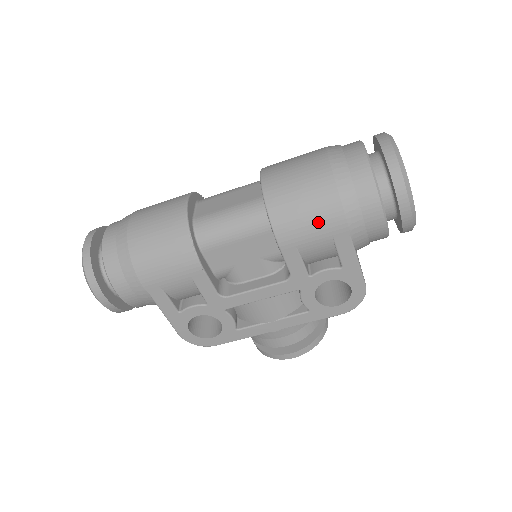
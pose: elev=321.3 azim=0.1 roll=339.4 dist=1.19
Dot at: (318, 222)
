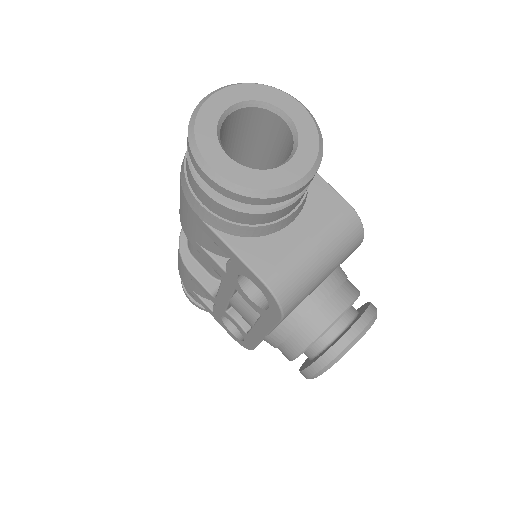
Dot at: (185, 212)
